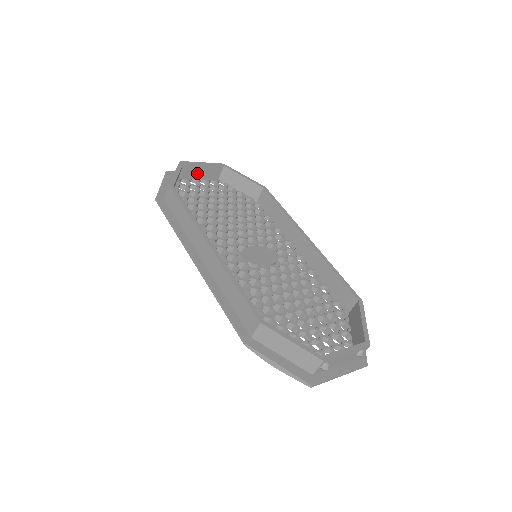
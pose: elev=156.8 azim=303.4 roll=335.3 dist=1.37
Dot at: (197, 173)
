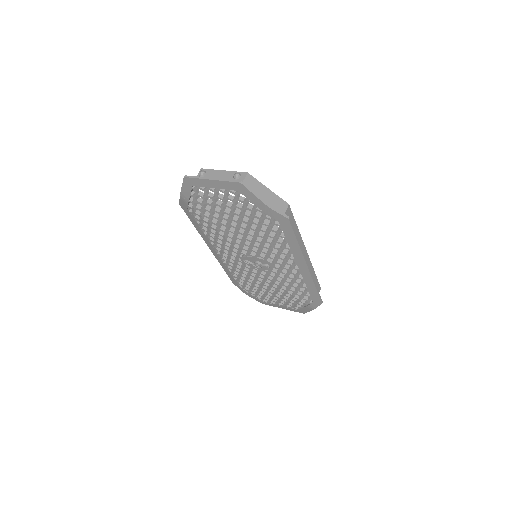
Dot at: occluded
